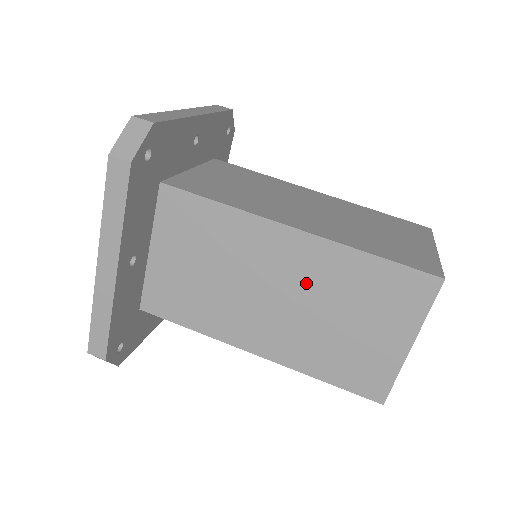
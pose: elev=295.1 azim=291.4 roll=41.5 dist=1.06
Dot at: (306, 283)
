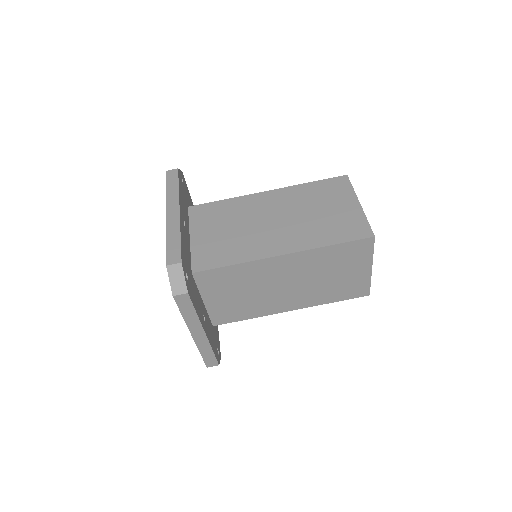
Dot at: (302, 272)
